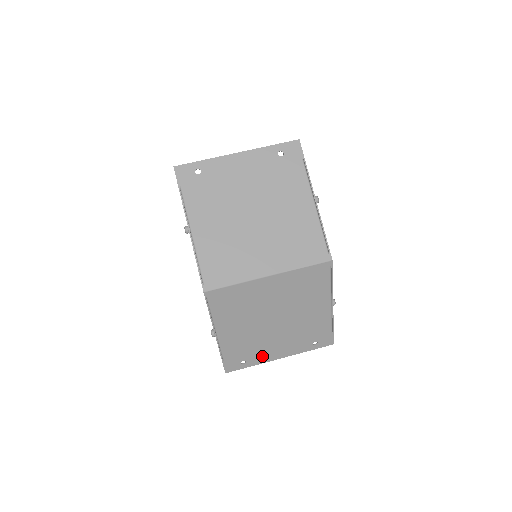
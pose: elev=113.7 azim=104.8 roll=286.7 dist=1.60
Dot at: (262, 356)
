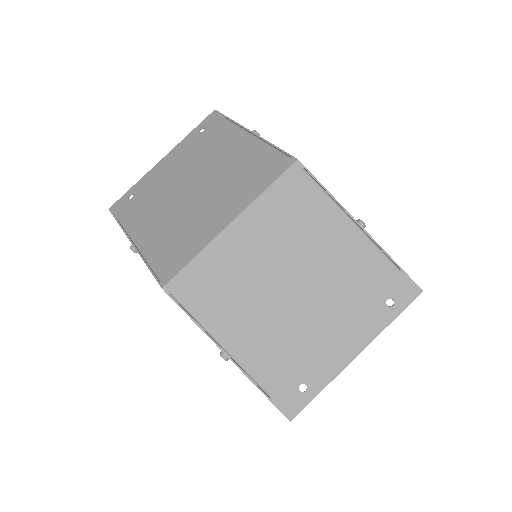
Dot at: (324, 363)
